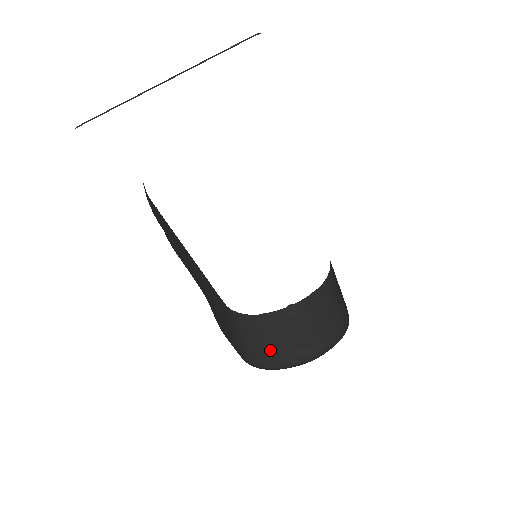
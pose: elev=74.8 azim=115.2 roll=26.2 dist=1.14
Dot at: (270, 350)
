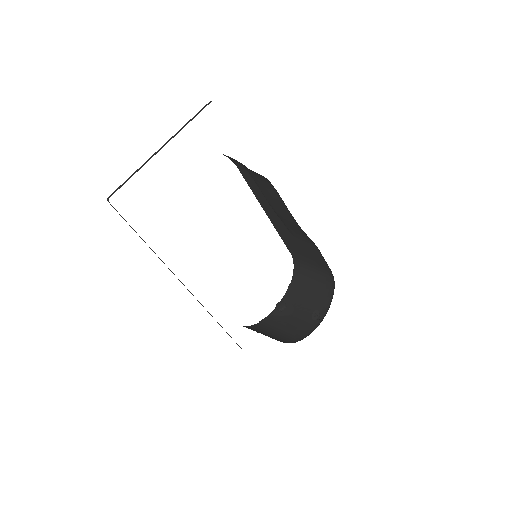
Dot at: (287, 334)
